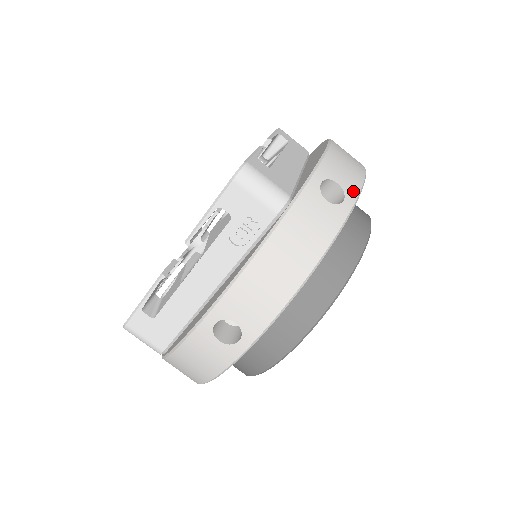
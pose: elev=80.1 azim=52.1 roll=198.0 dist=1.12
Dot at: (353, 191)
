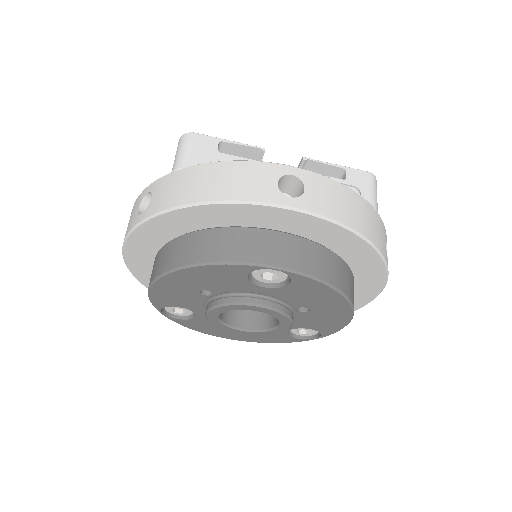
Dot at: occluded
